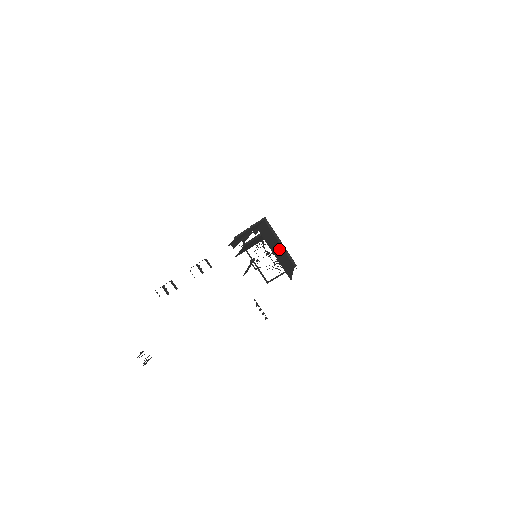
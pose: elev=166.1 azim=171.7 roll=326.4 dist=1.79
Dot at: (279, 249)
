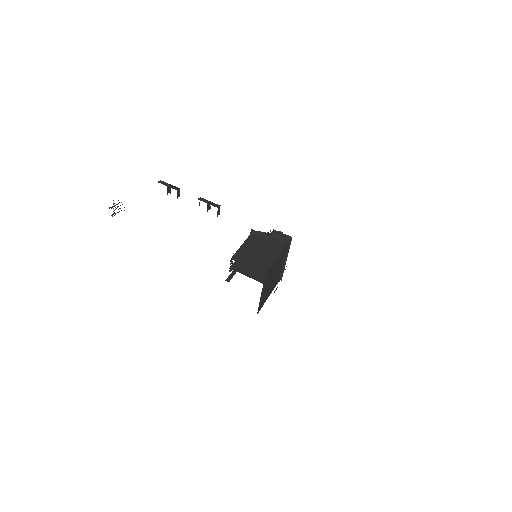
Dot at: occluded
